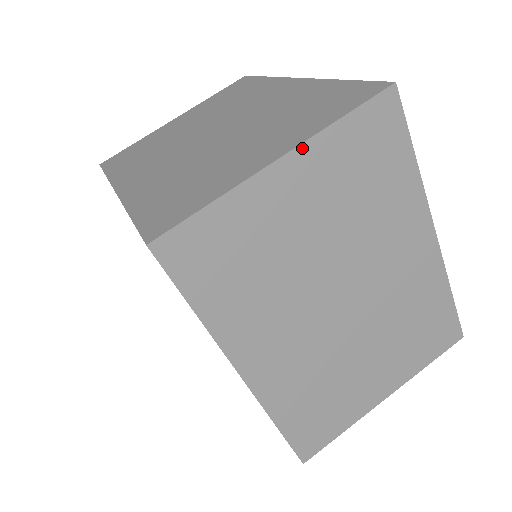
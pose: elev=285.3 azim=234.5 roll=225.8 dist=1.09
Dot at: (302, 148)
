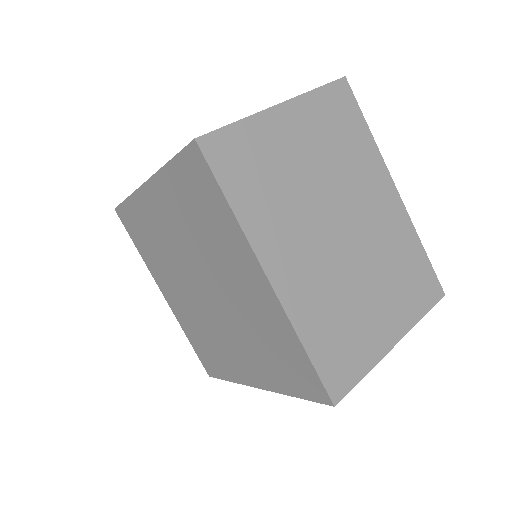
Dot at: (294, 101)
